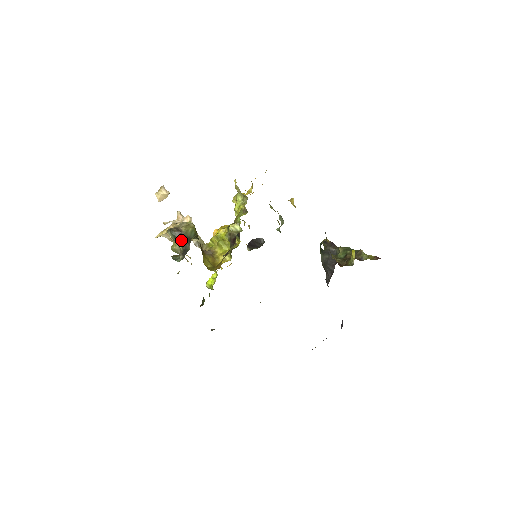
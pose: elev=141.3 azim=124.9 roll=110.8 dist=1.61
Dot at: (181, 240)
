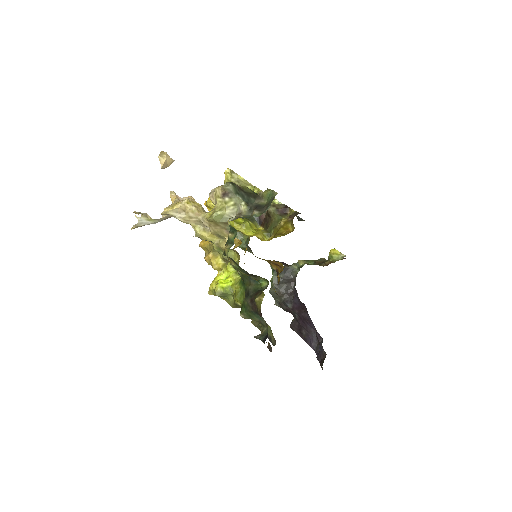
Dot at: (243, 197)
